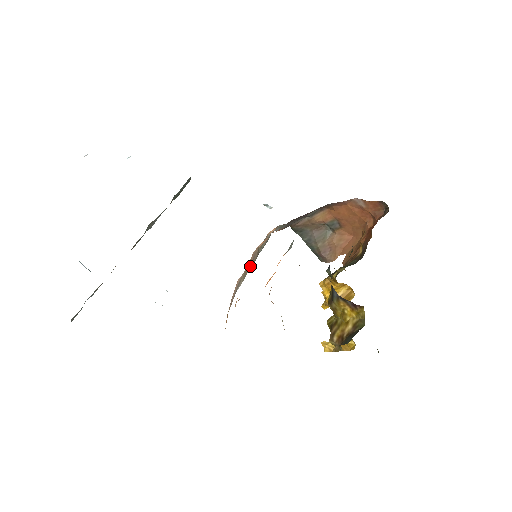
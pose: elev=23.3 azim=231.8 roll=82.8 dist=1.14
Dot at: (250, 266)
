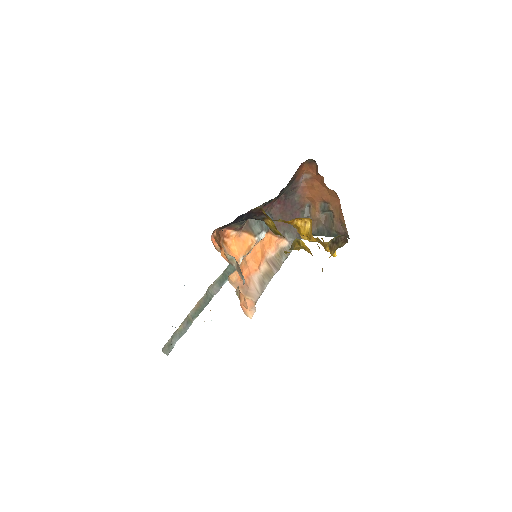
Dot at: (274, 271)
